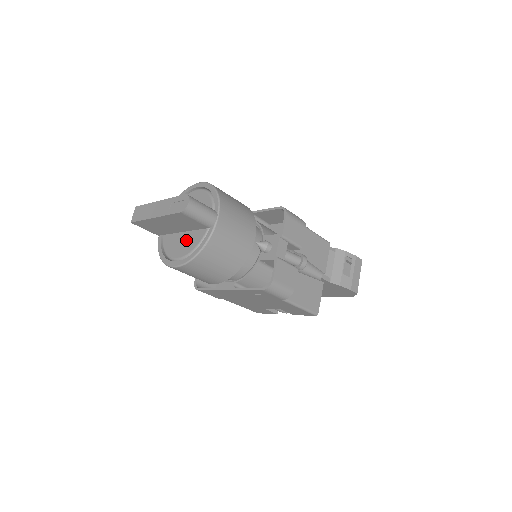
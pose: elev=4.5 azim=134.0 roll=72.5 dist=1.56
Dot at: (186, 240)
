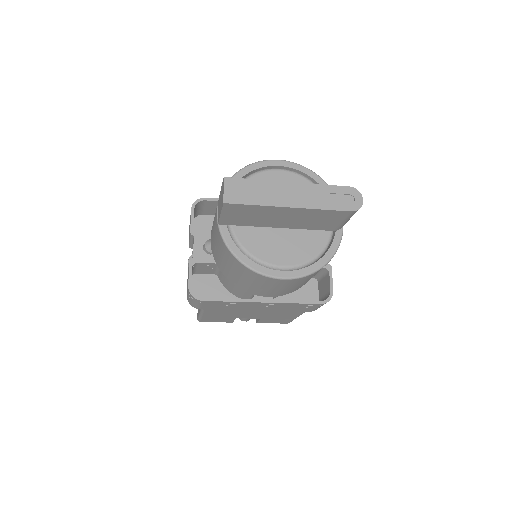
Dot at: (294, 241)
